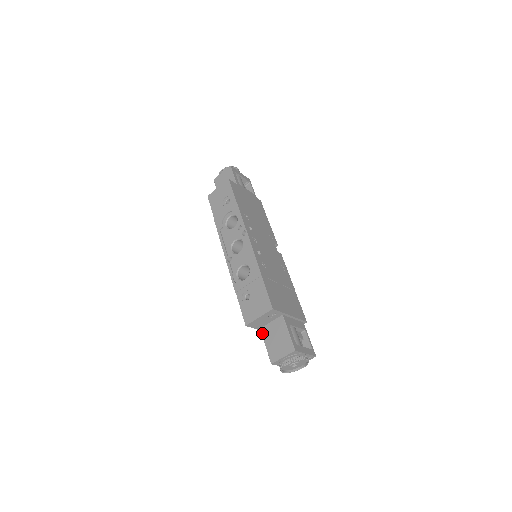
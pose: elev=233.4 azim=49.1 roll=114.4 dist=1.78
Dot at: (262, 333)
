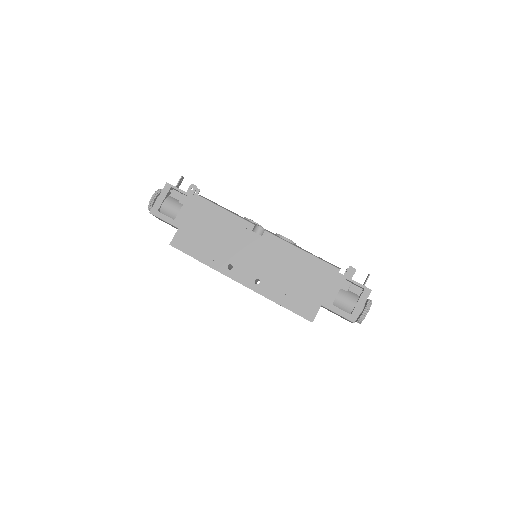
Dot at: occluded
